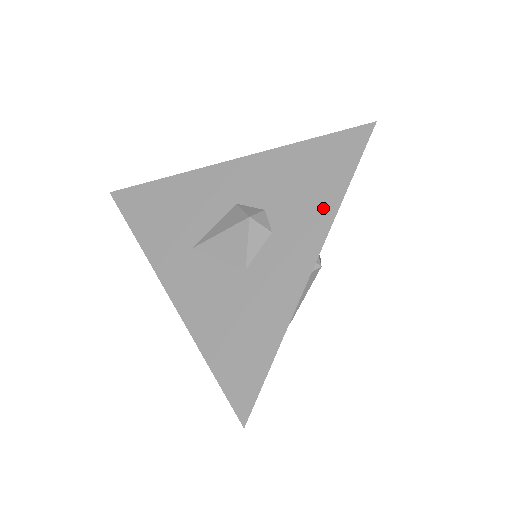
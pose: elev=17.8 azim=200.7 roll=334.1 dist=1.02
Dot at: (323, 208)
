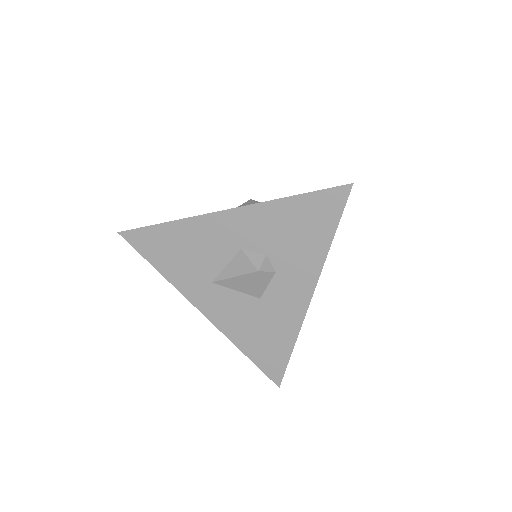
Dot at: (314, 256)
